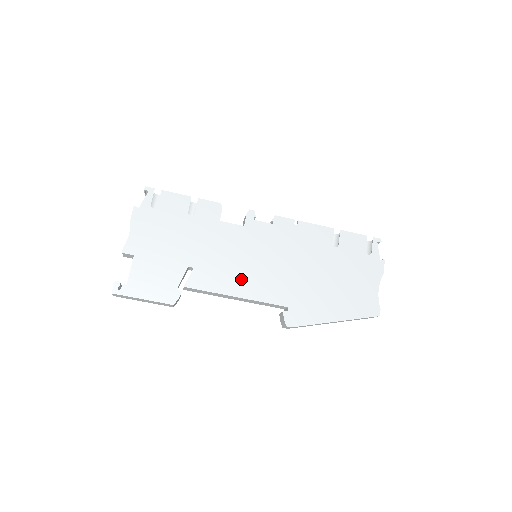
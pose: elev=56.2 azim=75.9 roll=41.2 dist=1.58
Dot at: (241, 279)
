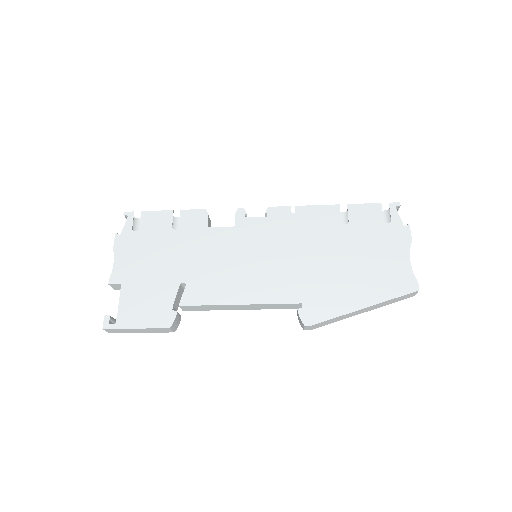
Dot at: (241, 284)
